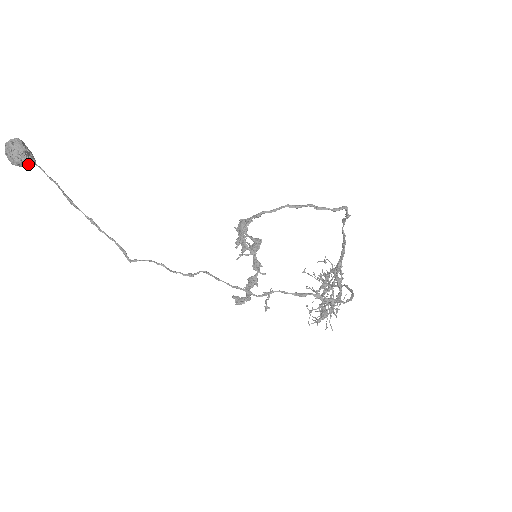
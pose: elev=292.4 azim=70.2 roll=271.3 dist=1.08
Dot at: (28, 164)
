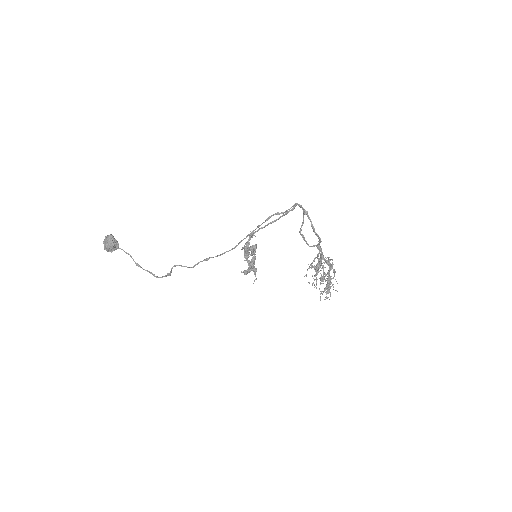
Dot at: (114, 245)
